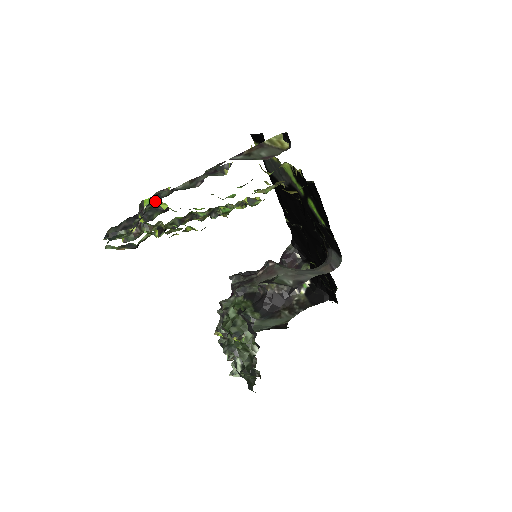
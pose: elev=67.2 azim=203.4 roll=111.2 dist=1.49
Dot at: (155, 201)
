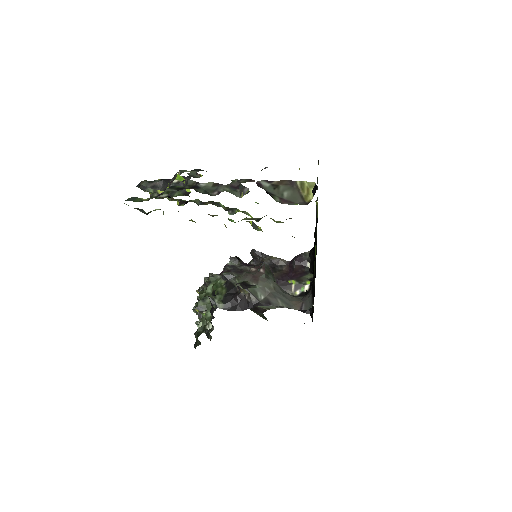
Dot at: (176, 187)
